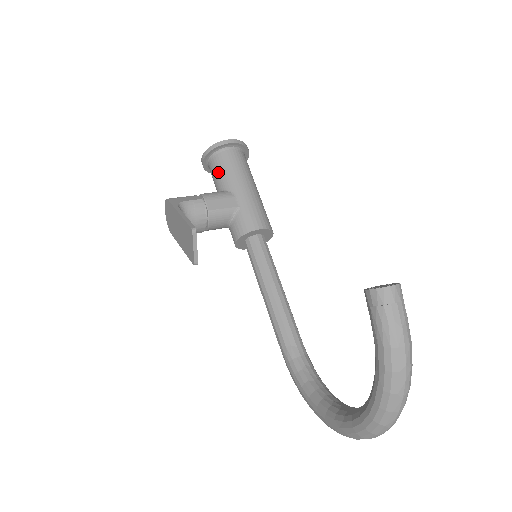
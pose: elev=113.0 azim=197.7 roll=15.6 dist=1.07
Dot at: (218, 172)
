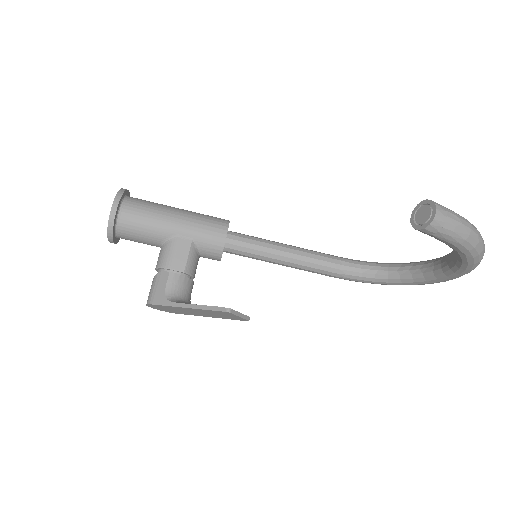
Dot at: (139, 236)
